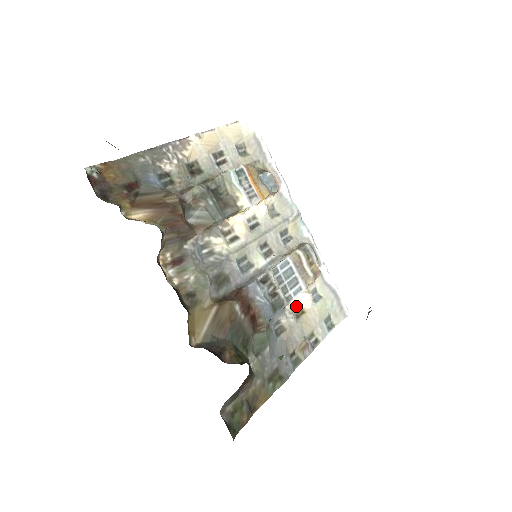
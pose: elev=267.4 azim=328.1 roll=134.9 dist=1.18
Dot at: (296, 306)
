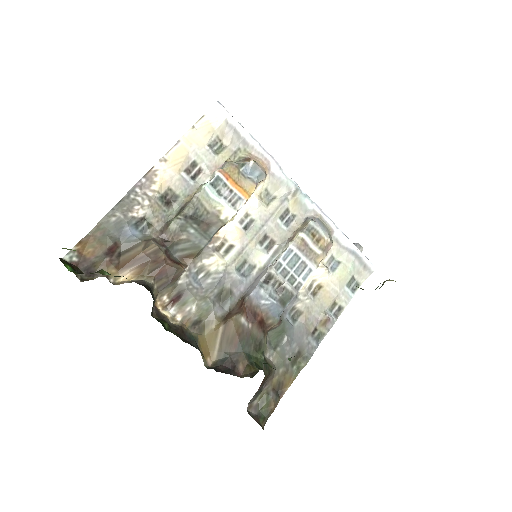
Dot at: (311, 284)
